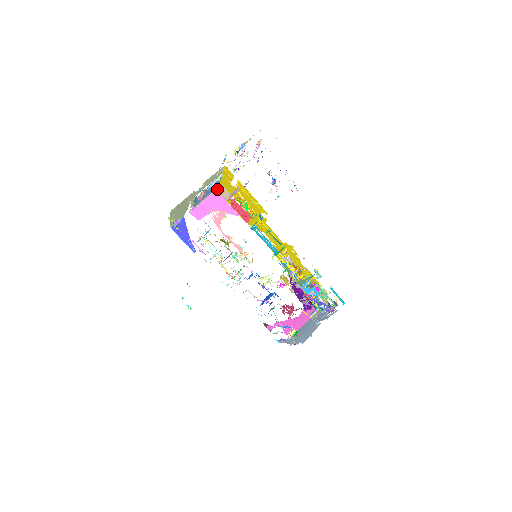
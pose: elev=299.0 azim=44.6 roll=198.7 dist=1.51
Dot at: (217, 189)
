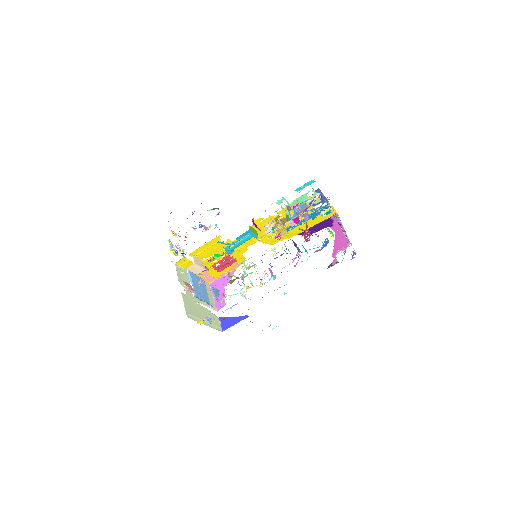
Dot at: (209, 283)
